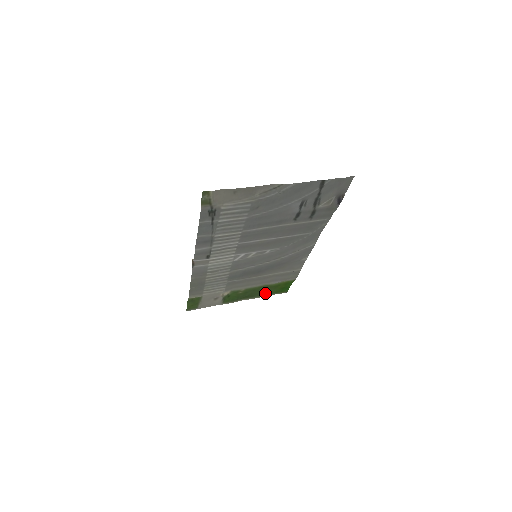
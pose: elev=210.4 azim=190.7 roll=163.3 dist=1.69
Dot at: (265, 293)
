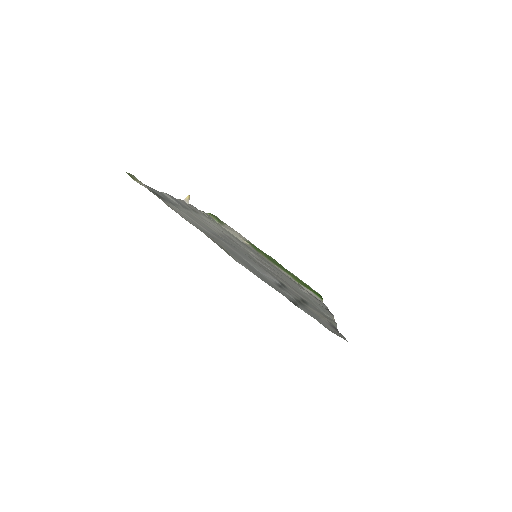
Dot at: occluded
